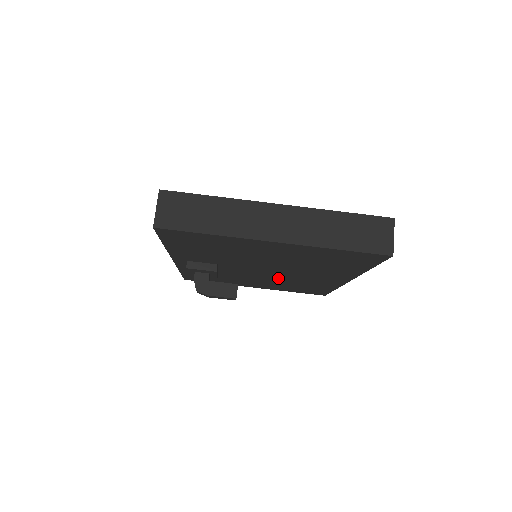
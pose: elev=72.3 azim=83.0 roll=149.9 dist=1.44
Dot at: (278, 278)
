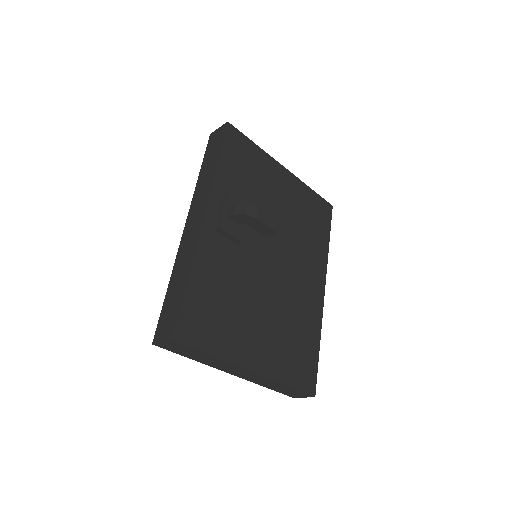
Dot at: occluded
